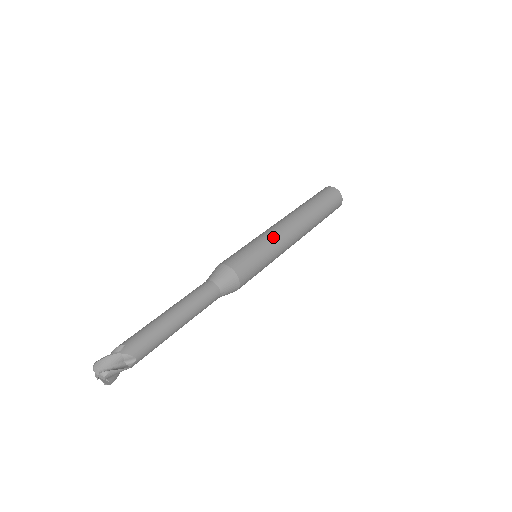
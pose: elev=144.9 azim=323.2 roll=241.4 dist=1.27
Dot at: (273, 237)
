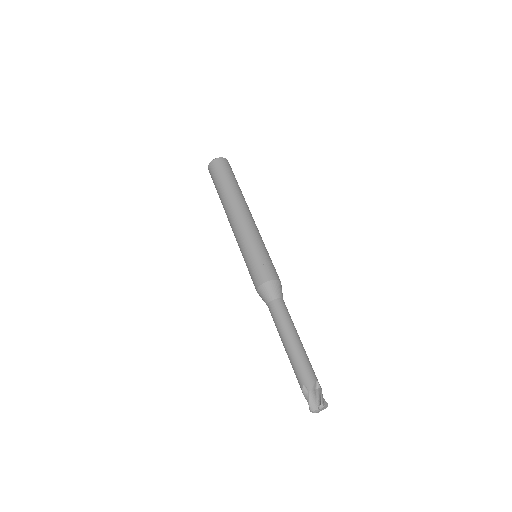
Dot at: occluded
